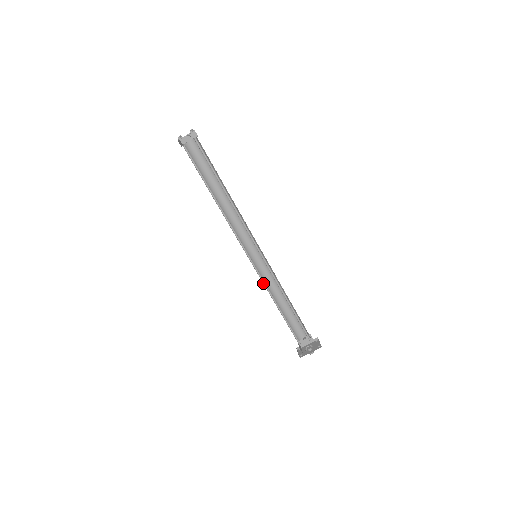
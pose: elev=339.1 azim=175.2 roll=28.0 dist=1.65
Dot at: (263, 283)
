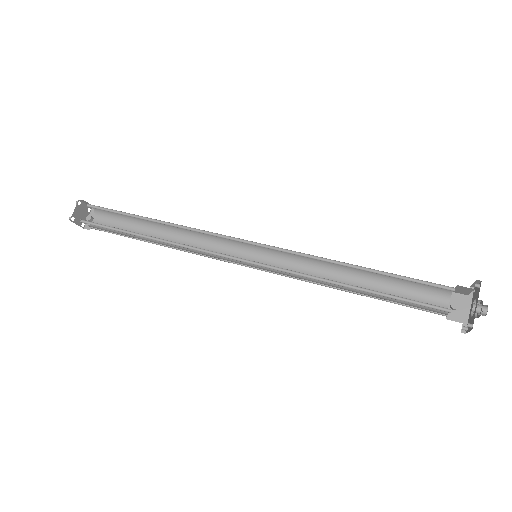
Dot at: occluded
